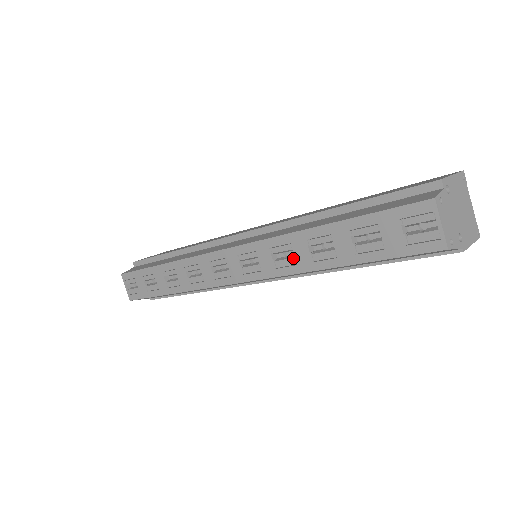
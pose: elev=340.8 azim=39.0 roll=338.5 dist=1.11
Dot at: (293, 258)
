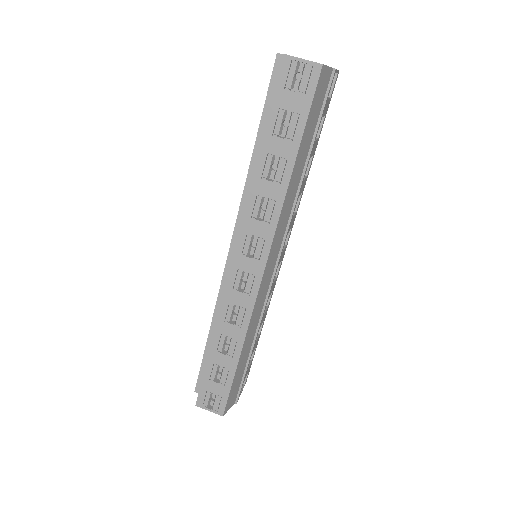
Dot at: (269, 200)
